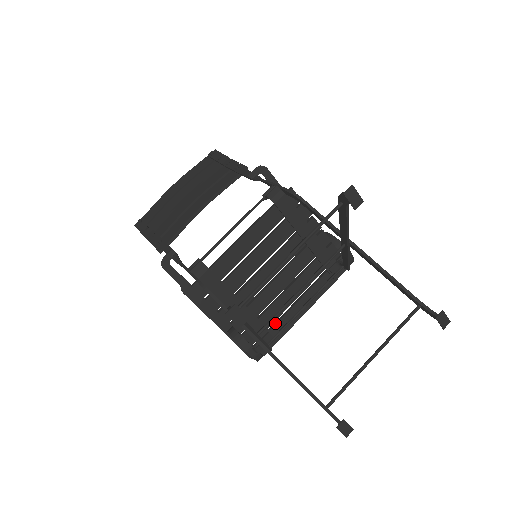
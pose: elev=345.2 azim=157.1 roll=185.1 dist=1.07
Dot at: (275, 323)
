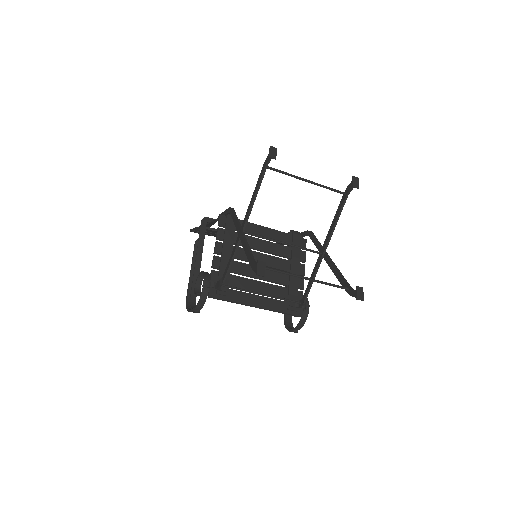
Dot at: (234, 290)
